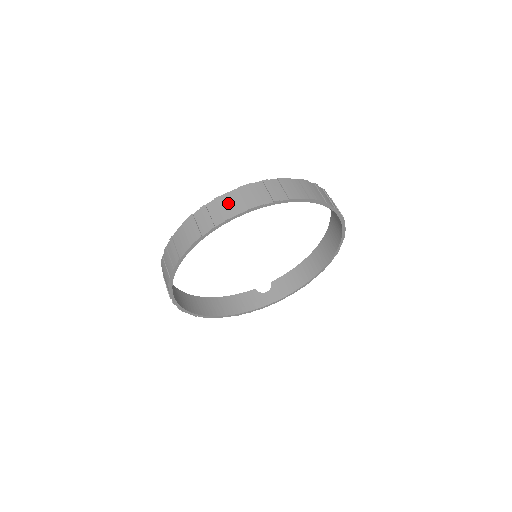
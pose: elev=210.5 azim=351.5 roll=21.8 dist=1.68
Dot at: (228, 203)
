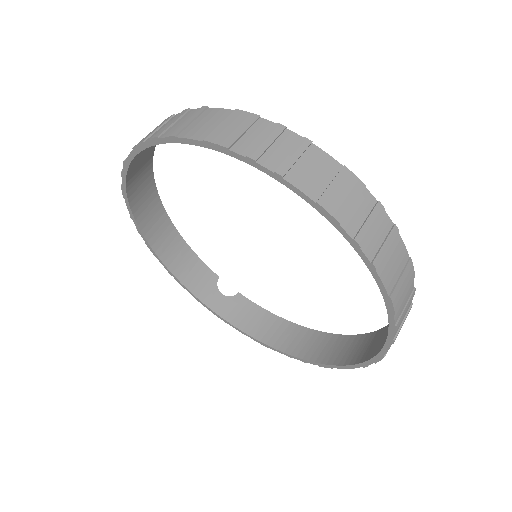
Dot at: (309, 162)
